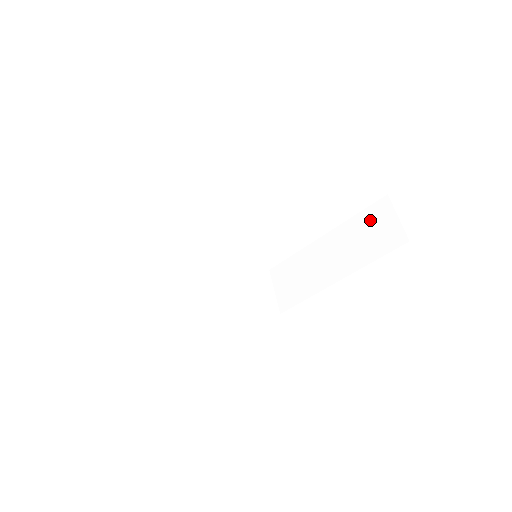
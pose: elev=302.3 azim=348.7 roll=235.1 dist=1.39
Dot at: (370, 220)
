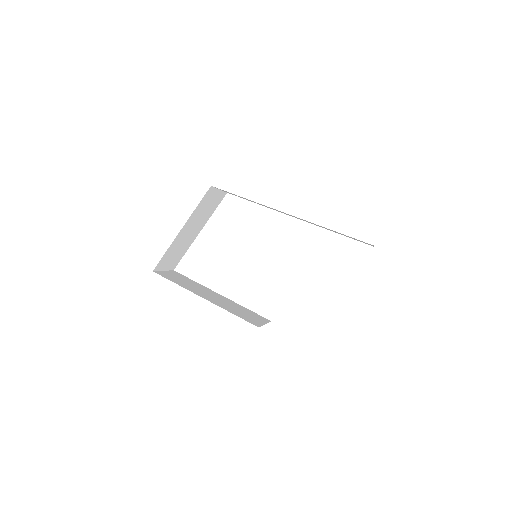
Dot at: occluded
